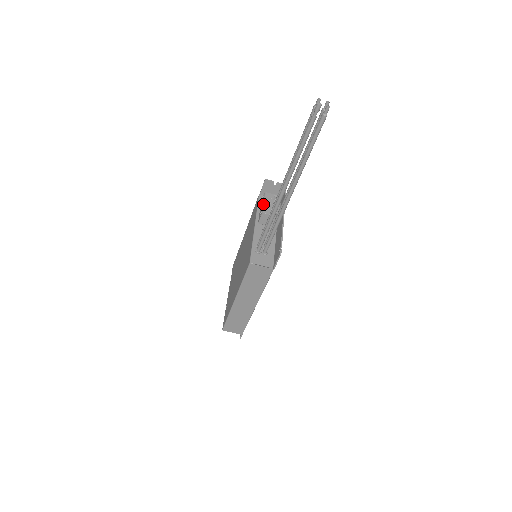
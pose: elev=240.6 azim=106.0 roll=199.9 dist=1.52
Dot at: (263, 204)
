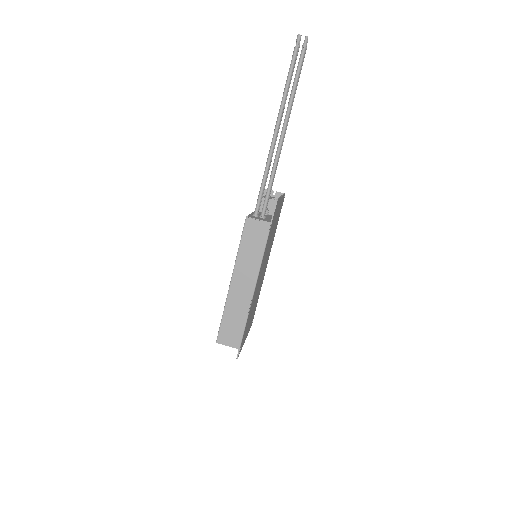
Dot at: occluded
